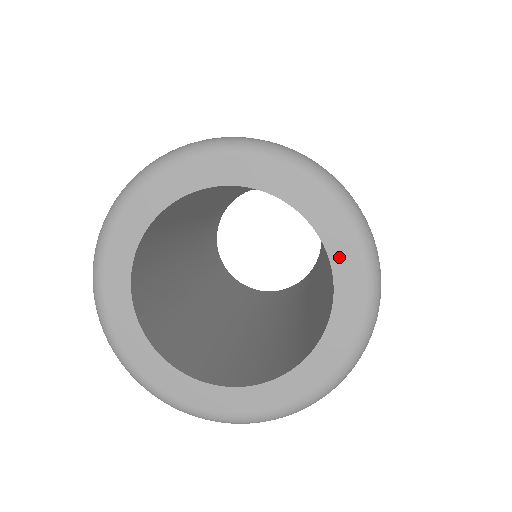
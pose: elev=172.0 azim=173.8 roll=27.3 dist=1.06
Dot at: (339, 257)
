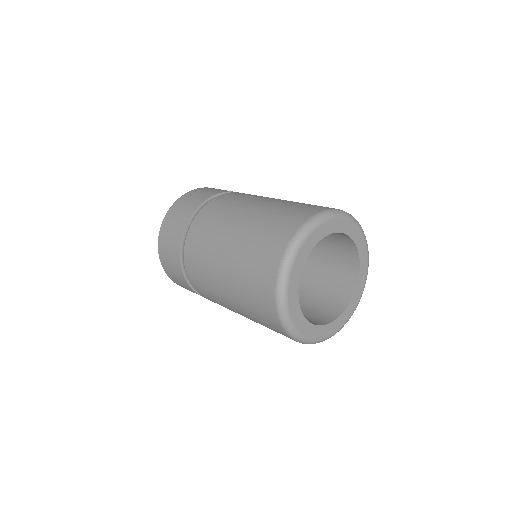
Dot at: (357, 241)
